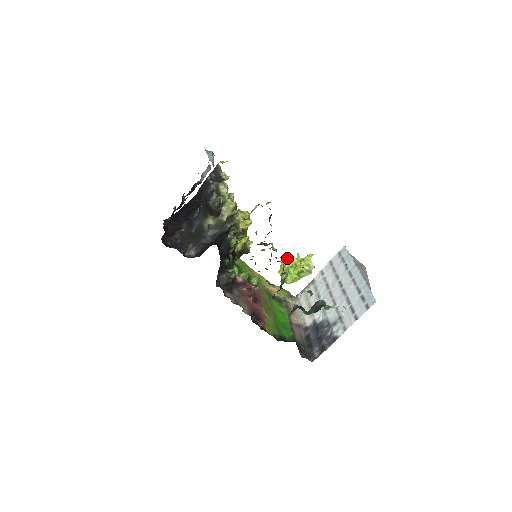
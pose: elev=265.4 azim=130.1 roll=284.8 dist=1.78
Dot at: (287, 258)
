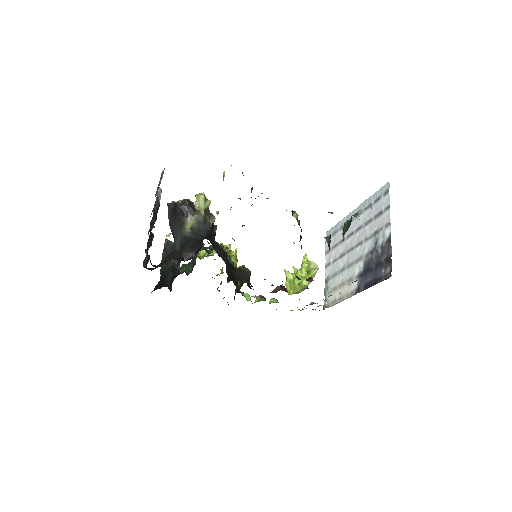
Dot at: (286, 271)
